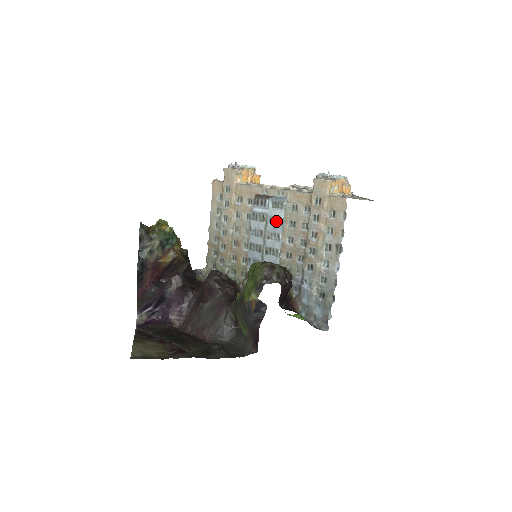
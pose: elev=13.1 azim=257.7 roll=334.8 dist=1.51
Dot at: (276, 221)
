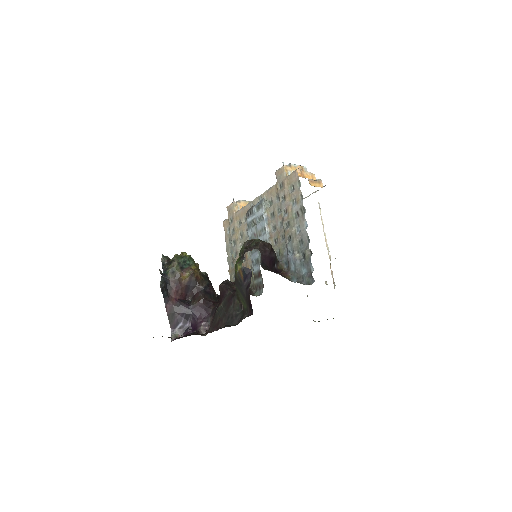
Dot at: (260, 219)
